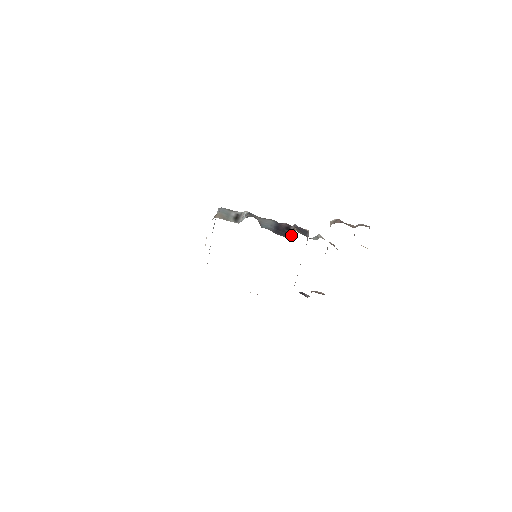
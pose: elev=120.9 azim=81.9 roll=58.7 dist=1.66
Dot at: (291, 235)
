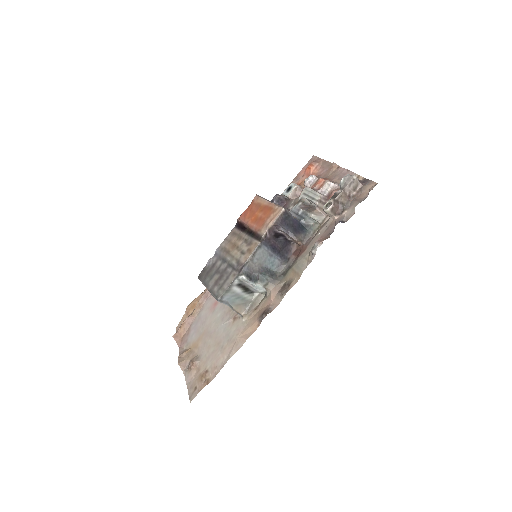
Dot at: (293, 242)
